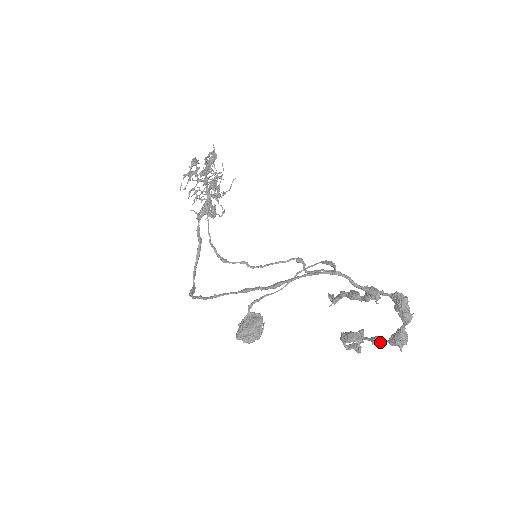
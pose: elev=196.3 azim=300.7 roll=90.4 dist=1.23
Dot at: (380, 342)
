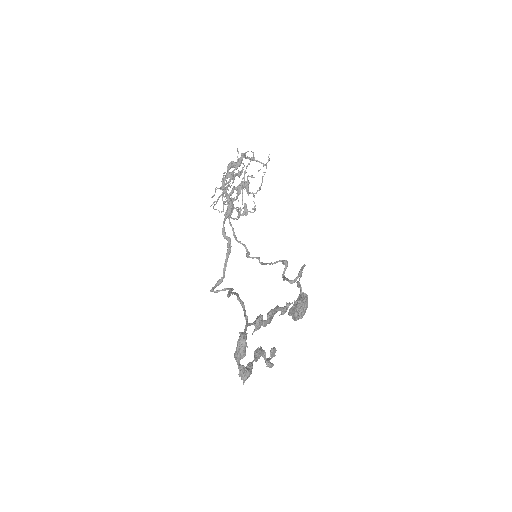
Dot at: occluded
